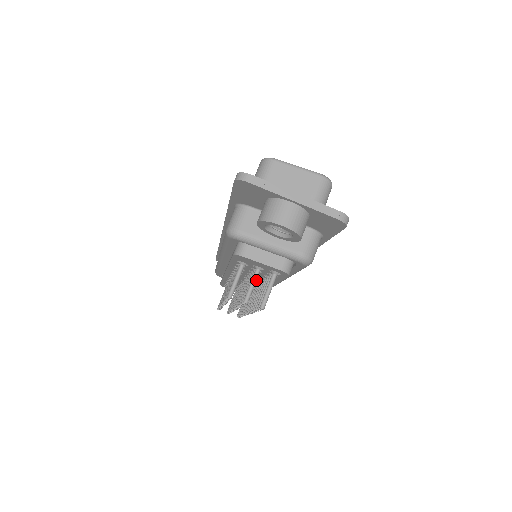
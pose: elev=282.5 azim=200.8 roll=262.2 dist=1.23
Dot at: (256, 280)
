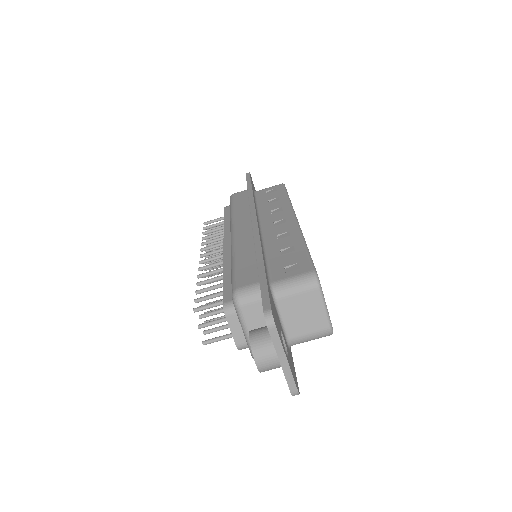
Dot at: (221, 322)
